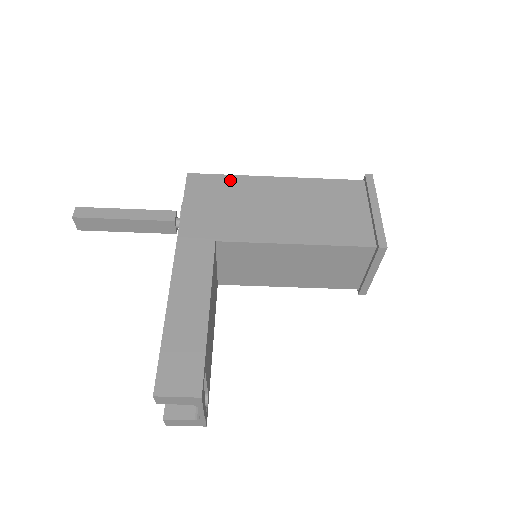
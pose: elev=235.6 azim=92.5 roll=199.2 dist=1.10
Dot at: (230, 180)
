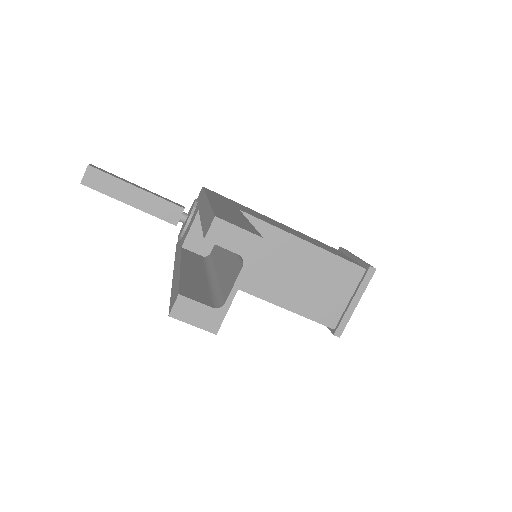
Dot at: occluded
